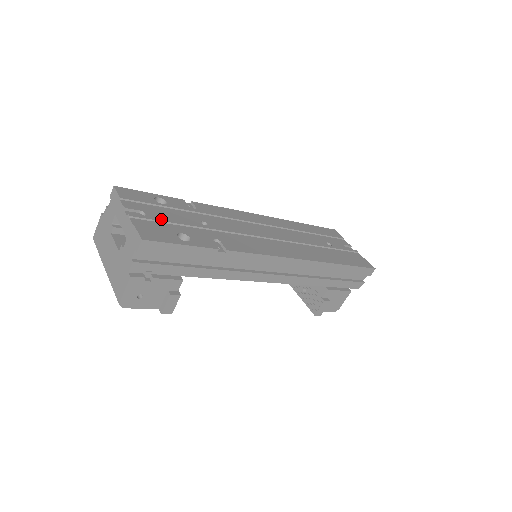
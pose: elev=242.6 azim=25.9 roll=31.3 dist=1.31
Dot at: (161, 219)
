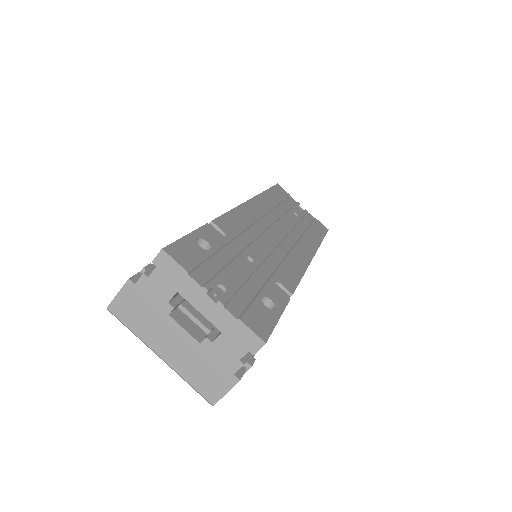
Dot at: (236, 285)
